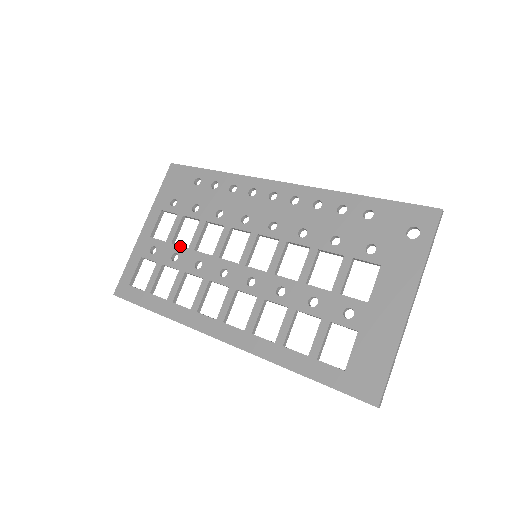
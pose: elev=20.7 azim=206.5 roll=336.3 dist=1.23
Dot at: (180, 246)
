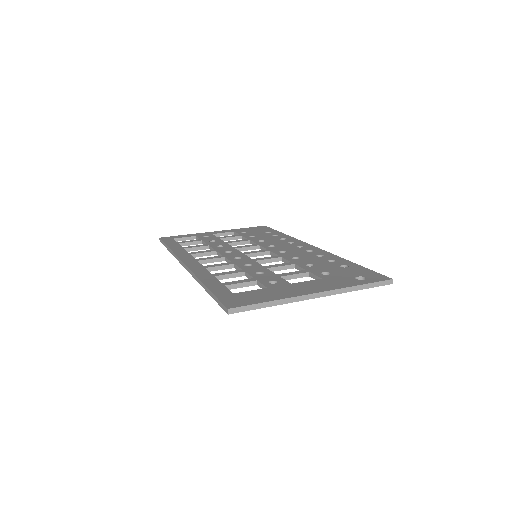
Dot at: (222, 240)
